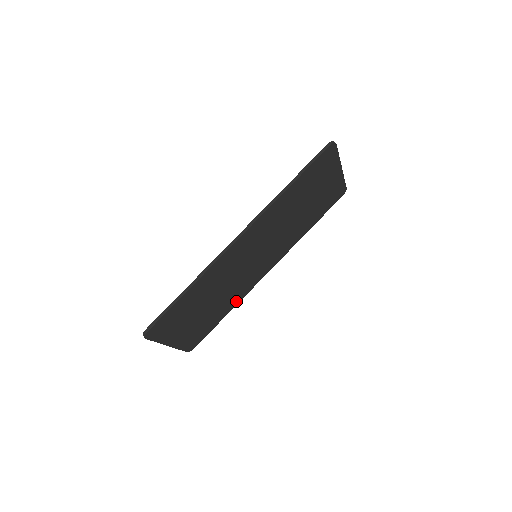
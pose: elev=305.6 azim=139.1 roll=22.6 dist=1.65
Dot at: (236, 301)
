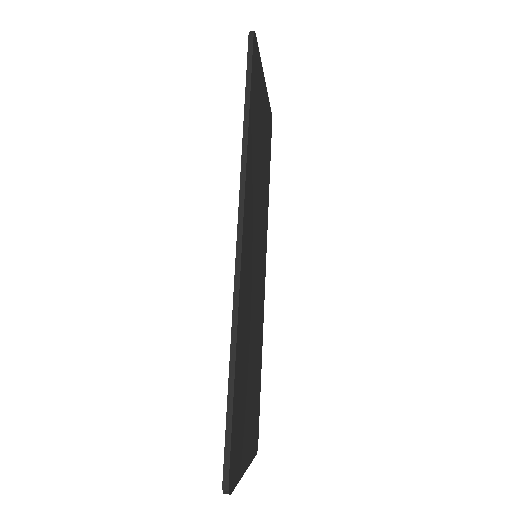
Dot at: (261, 338)
